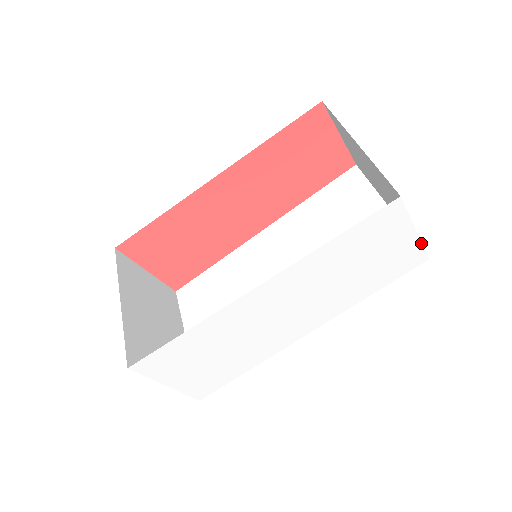
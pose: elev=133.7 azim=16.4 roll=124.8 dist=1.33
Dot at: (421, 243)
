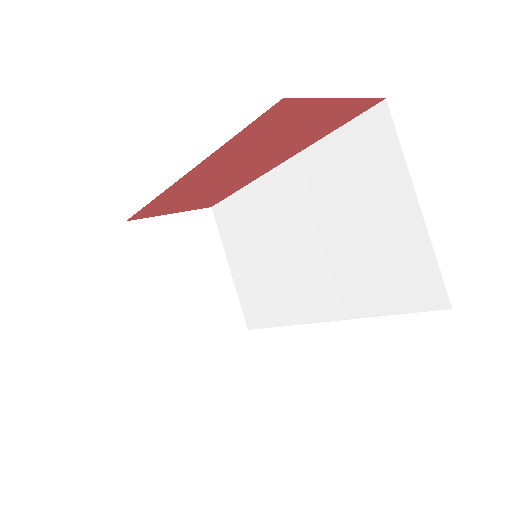
Dot at: occluded
